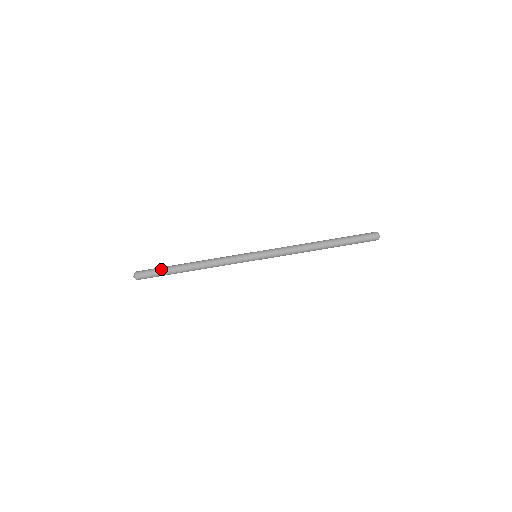
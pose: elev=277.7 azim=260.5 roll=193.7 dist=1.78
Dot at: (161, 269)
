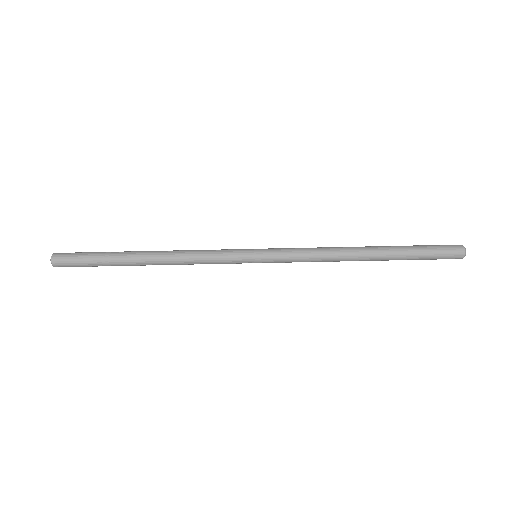
Dot at: (96, 256)
